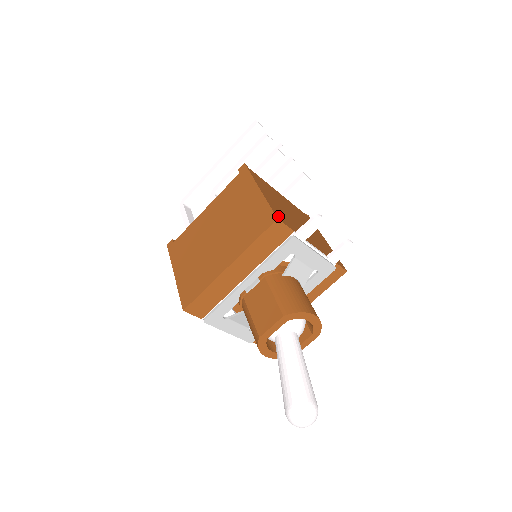
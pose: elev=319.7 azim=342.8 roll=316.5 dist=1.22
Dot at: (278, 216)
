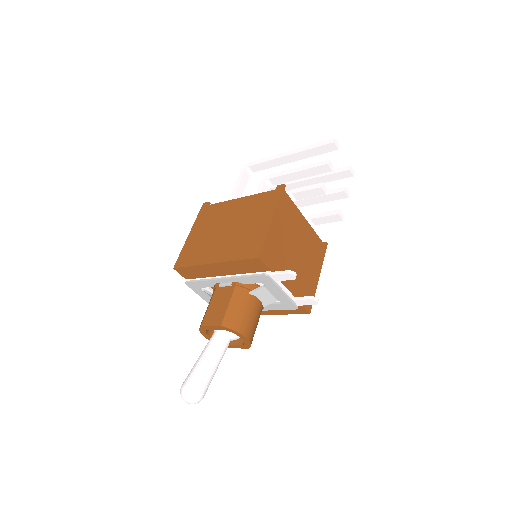
Dot at: (264, 254)
